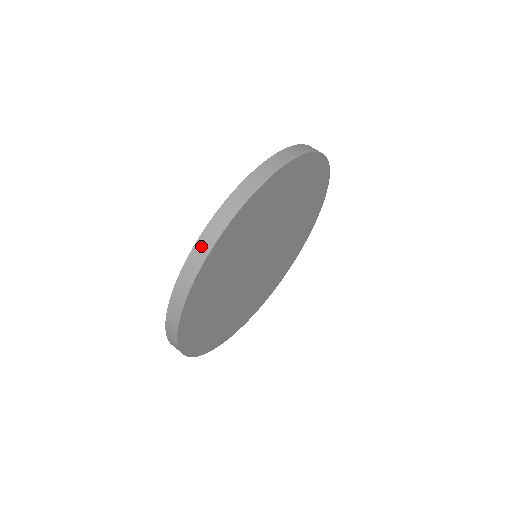
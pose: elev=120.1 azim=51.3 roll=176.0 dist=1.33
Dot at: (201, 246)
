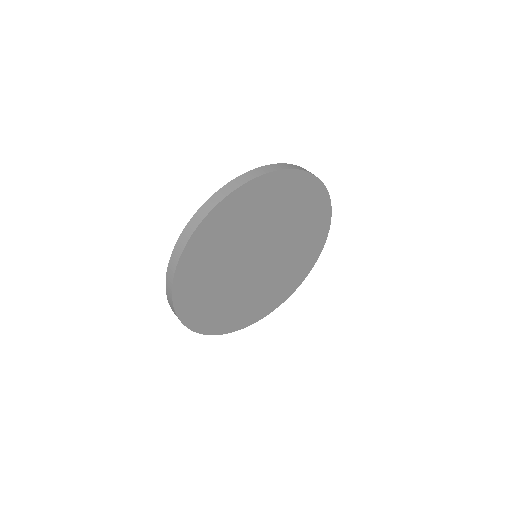
Dot at: (233, 184)
